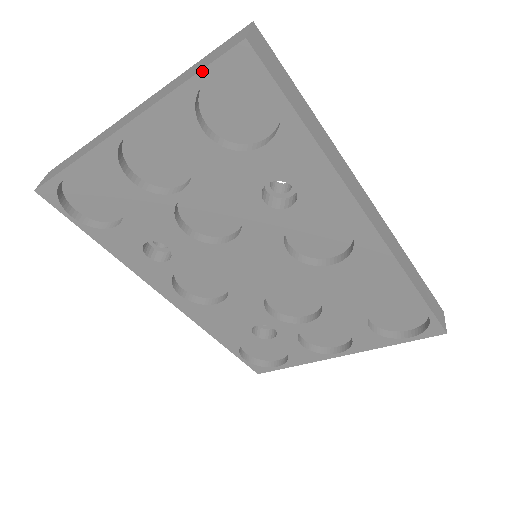
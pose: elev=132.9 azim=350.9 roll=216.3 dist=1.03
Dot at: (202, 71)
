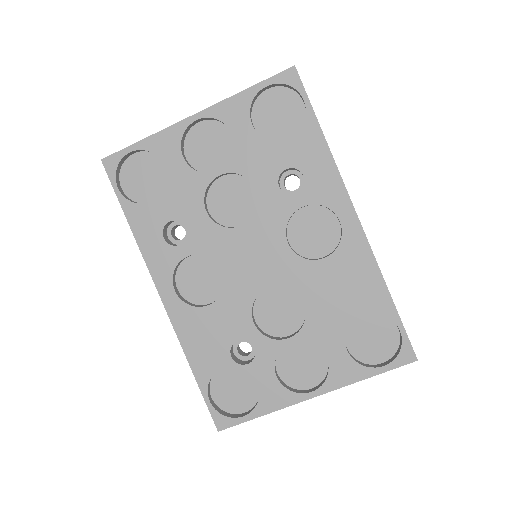
Dot at: (263, 81)
